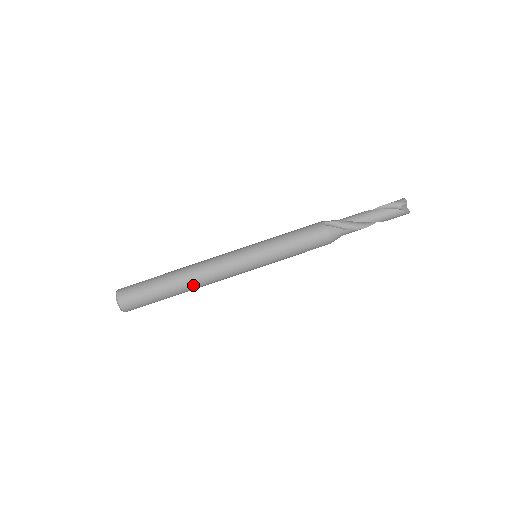
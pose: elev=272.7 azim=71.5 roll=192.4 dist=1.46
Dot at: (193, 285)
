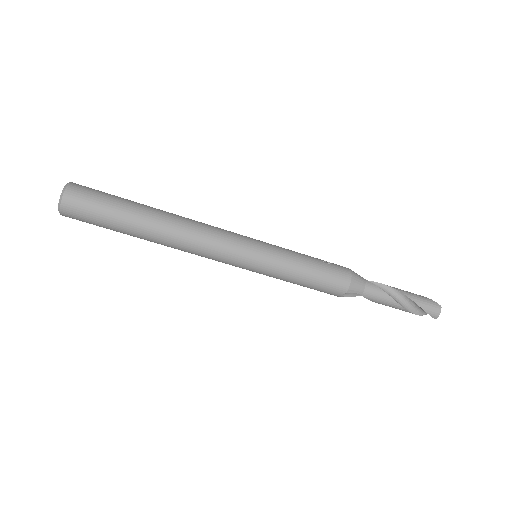
Dot at: occluded
